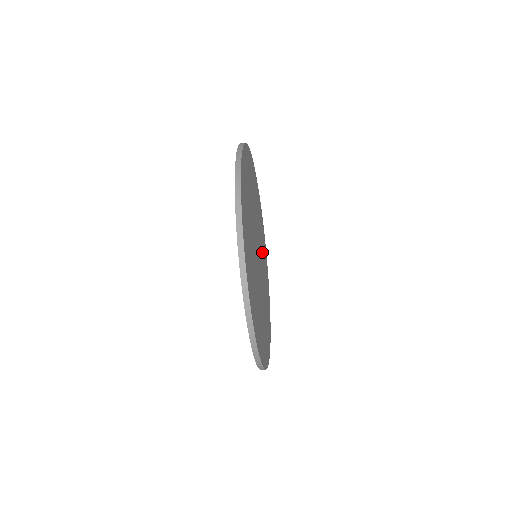
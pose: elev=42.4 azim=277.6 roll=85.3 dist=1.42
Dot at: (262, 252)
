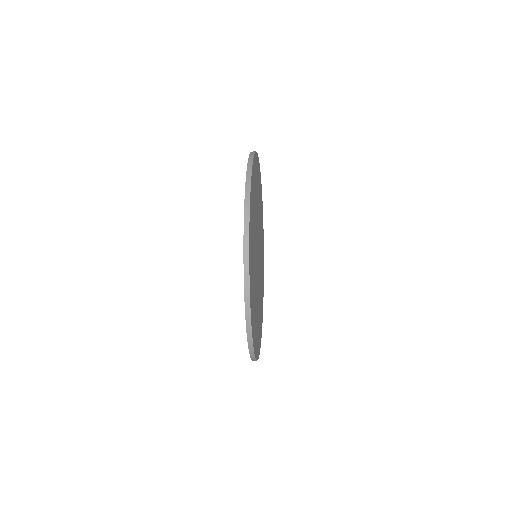
Dot at: (261, 267)
